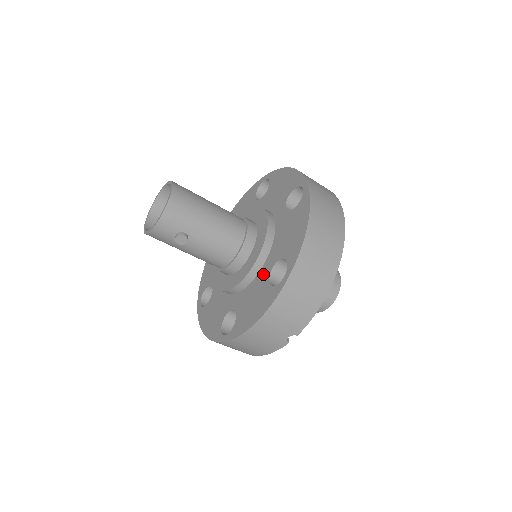
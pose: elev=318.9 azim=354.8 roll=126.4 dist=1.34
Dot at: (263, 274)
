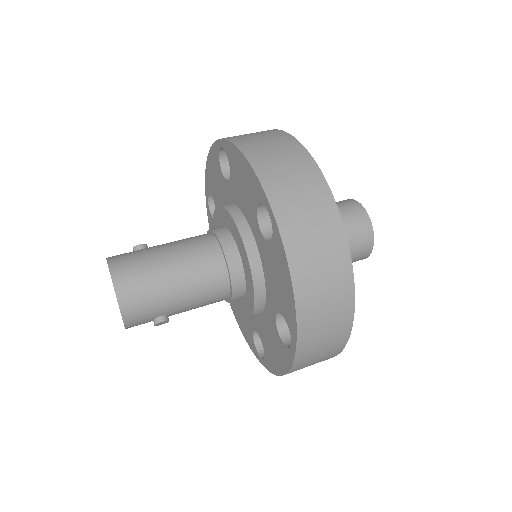
Dot at: (269, 316)
